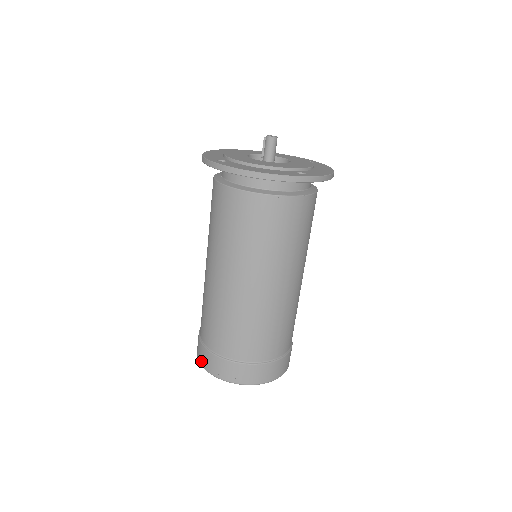
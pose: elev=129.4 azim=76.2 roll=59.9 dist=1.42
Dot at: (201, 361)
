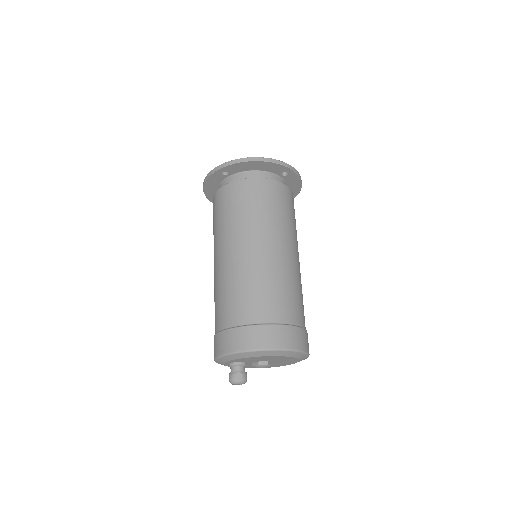
Dot at: (227, 348)
